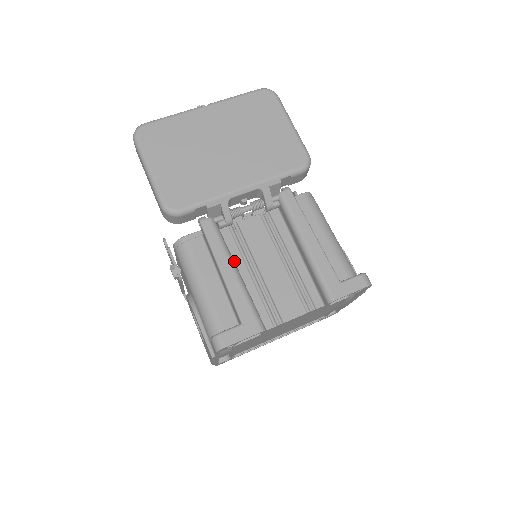
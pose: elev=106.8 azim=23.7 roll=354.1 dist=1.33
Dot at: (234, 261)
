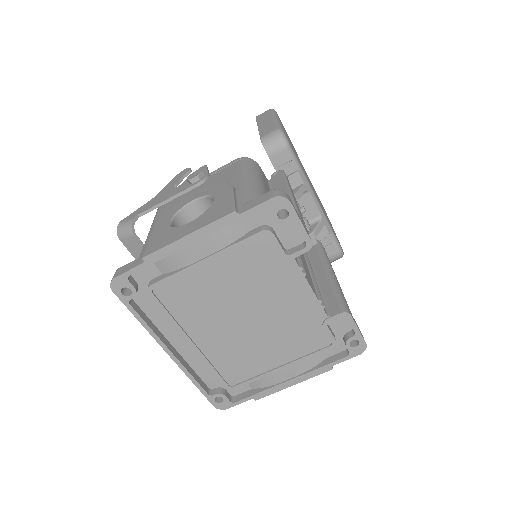
Dot at: occluded
